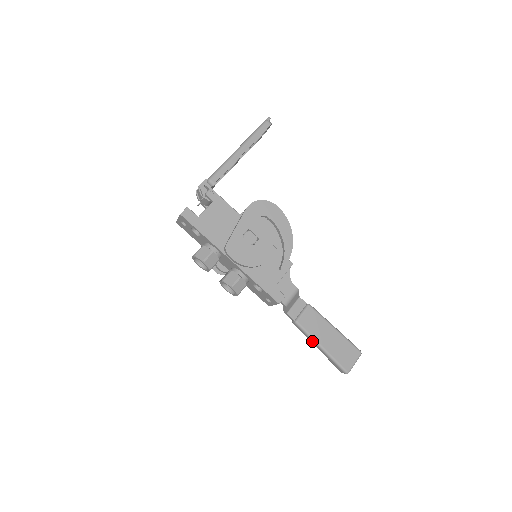
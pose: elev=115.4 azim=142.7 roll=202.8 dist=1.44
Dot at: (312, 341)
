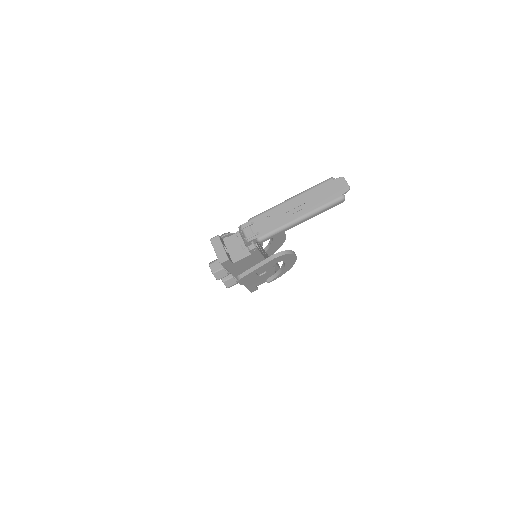
Dot at: occluded
